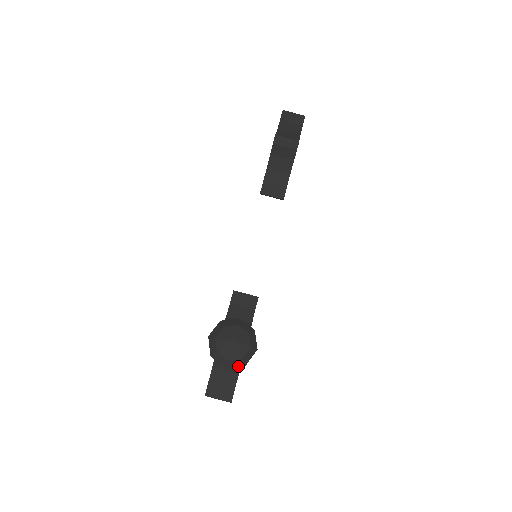
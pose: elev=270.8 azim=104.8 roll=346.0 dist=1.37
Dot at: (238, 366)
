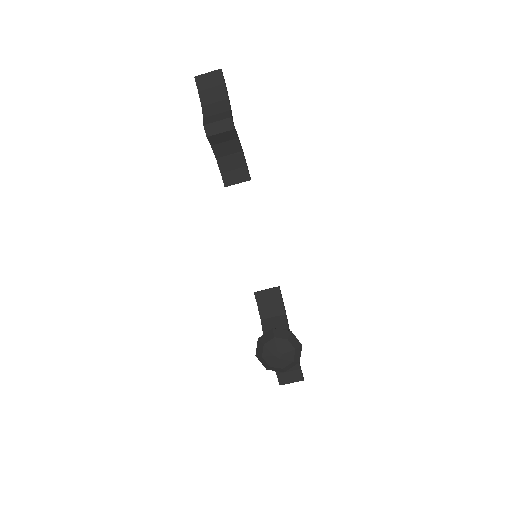
Dot at: occluded
